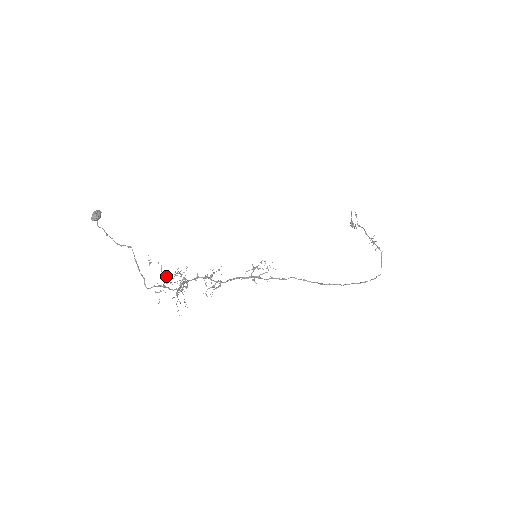
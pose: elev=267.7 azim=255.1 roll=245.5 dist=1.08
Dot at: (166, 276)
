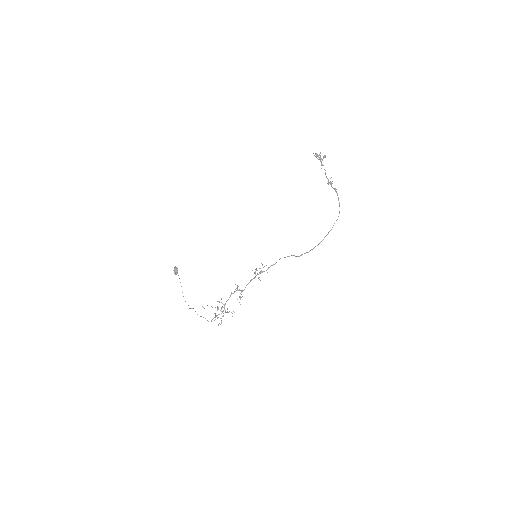
Dot at: occluded
